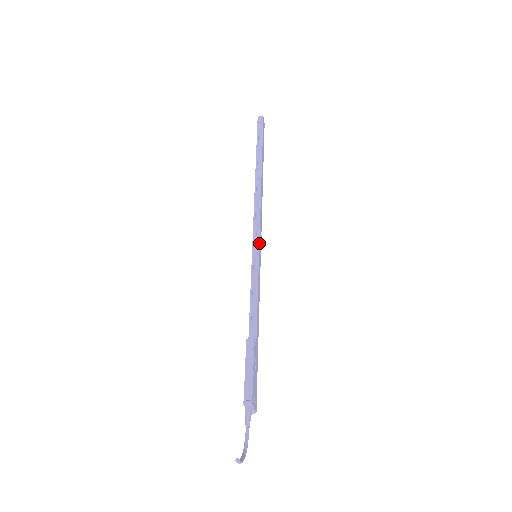
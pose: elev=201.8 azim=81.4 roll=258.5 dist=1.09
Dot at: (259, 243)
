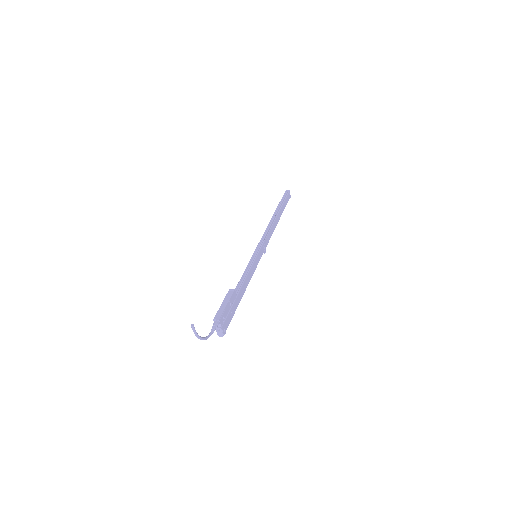
Dot at: (260, 249)
